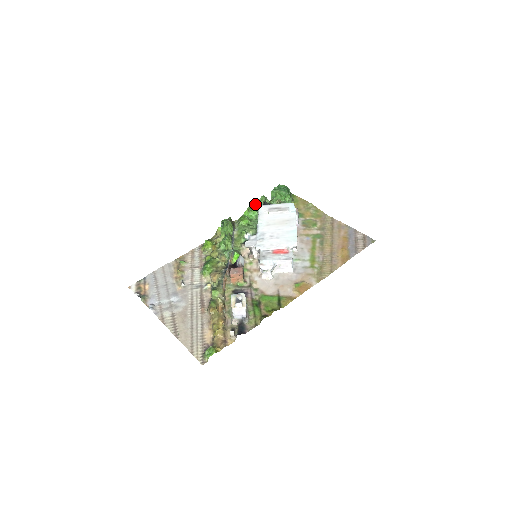
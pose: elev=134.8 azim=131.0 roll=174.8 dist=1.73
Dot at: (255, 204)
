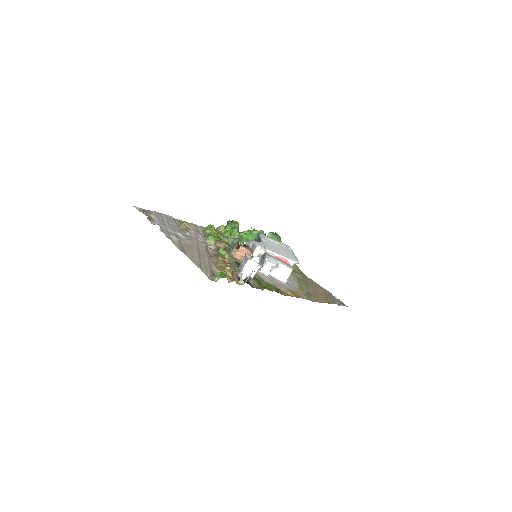
Dot at: (257, 230)
